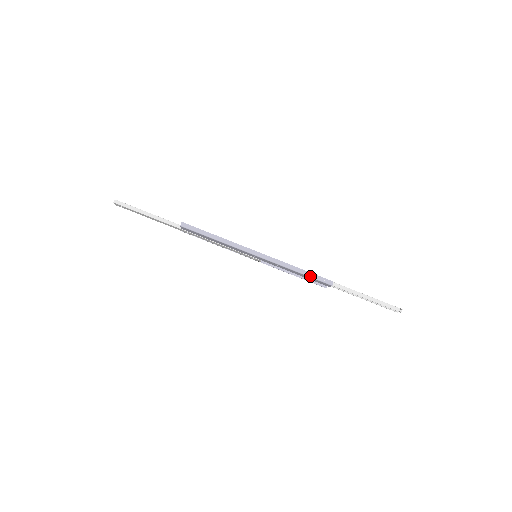
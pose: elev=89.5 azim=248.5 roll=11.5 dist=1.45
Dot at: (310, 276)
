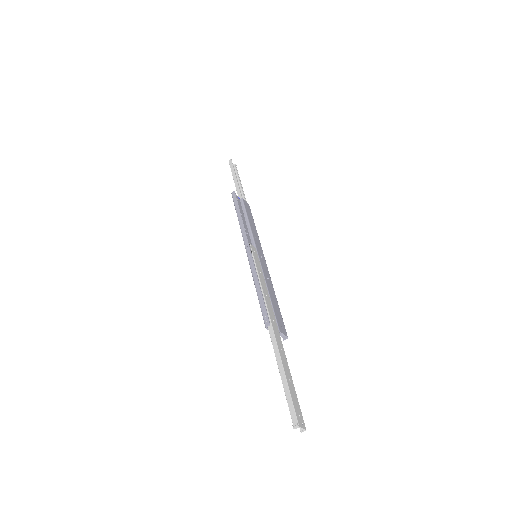
Dot at: (260, 301)
